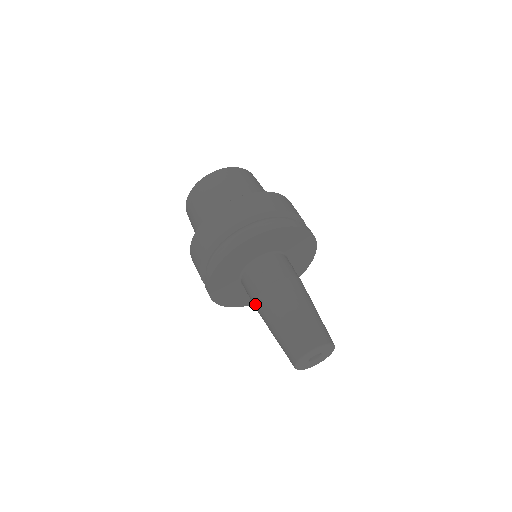
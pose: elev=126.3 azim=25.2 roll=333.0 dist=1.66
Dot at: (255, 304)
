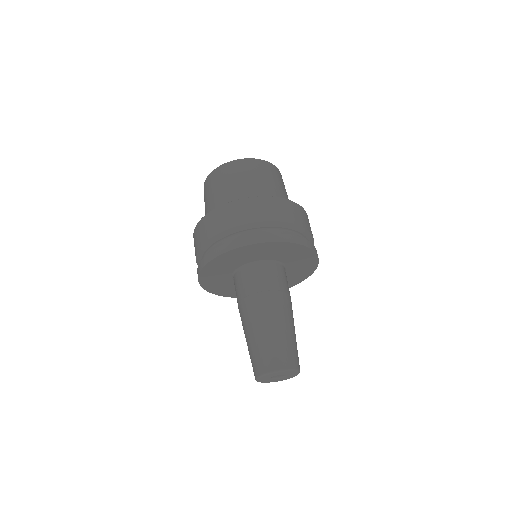
Dot at: occluded
